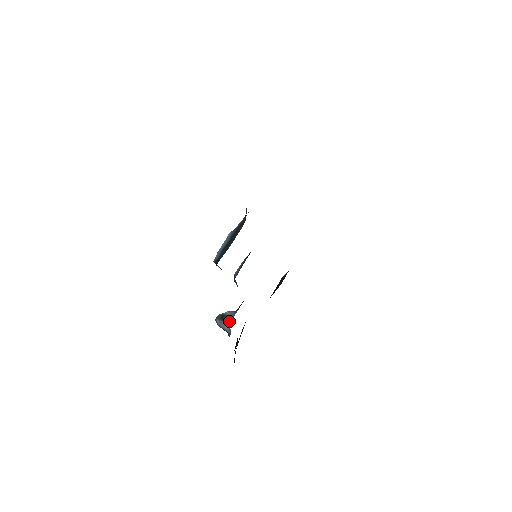
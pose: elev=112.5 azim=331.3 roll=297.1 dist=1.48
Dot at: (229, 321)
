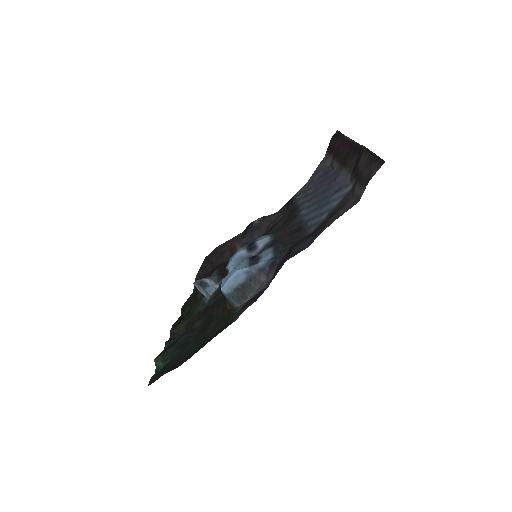
Dot at: (209, 292)
